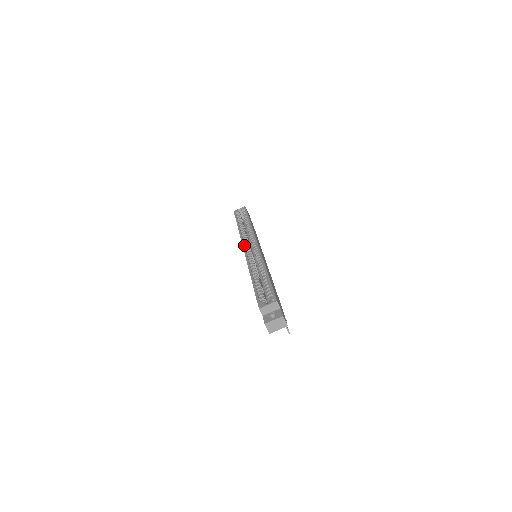
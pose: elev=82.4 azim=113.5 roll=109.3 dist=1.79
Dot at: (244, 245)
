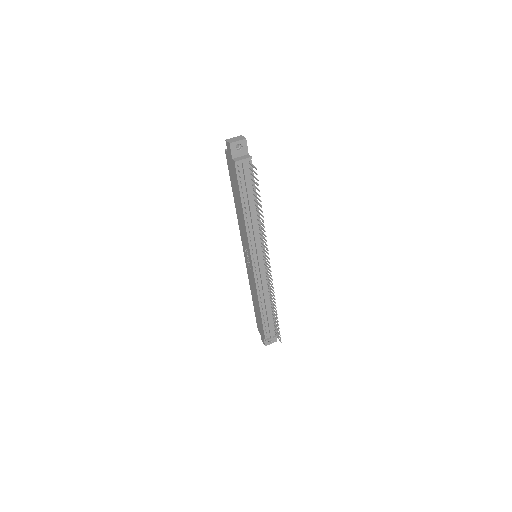
Dot at: occluded
